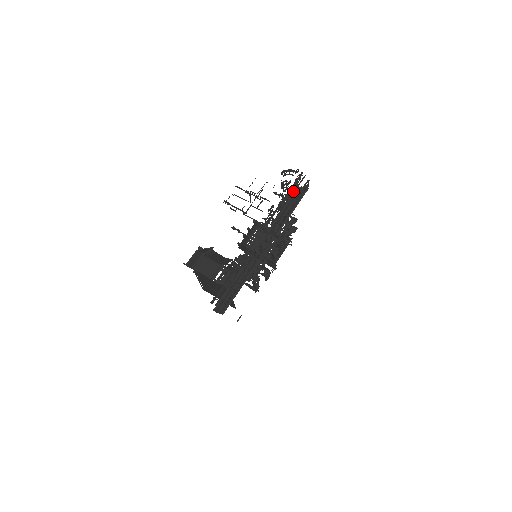
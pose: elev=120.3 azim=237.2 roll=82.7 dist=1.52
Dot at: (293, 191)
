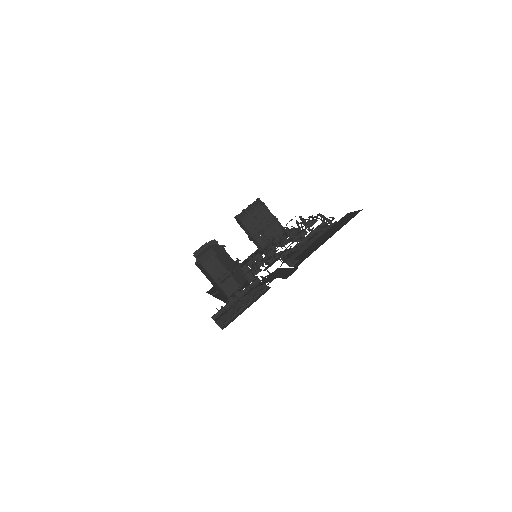
Dot at: occluded
